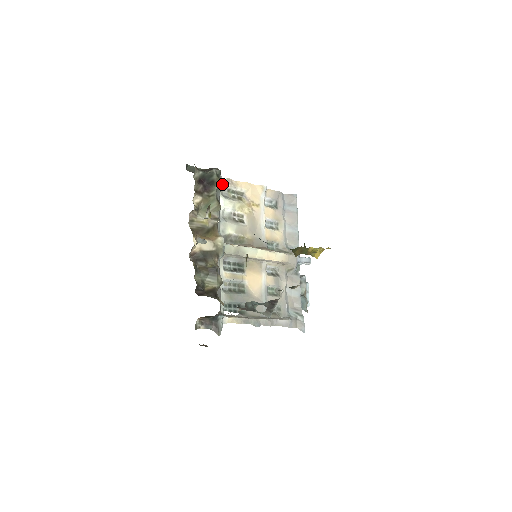
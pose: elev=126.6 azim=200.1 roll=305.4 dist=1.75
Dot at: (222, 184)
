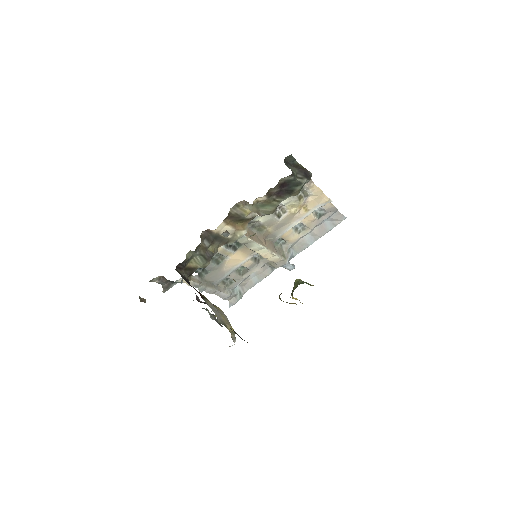
Dot at: occluded
